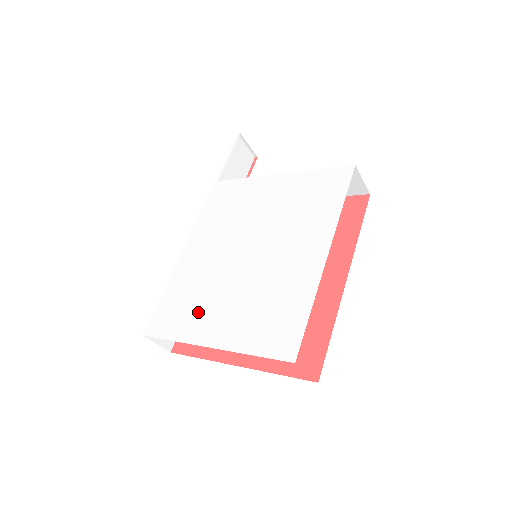
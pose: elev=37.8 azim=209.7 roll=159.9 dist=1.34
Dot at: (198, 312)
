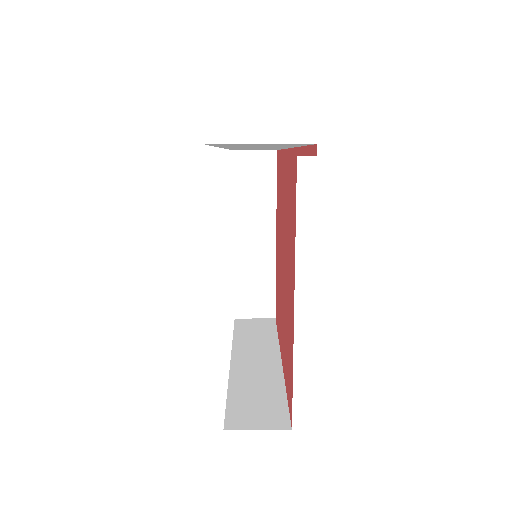
Dot at: occluded
